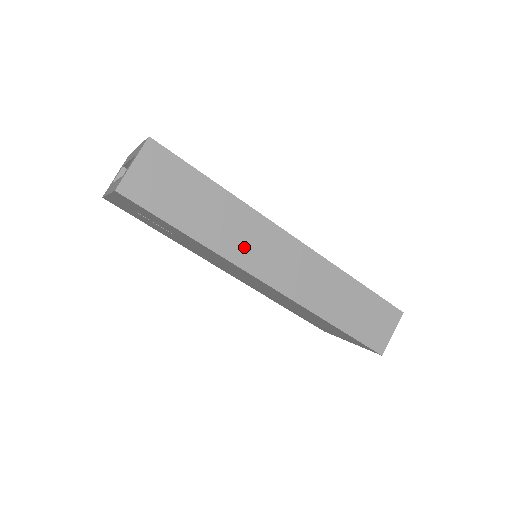
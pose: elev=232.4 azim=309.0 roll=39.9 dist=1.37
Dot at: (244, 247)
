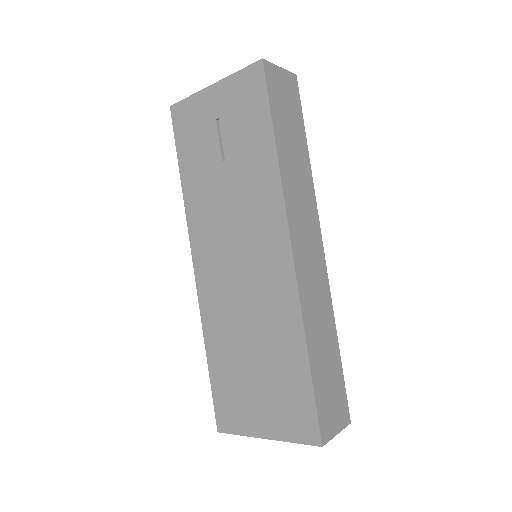
Dot at: (296, 202)
